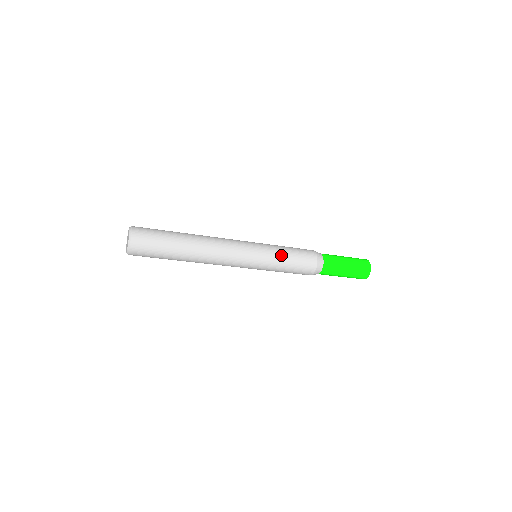
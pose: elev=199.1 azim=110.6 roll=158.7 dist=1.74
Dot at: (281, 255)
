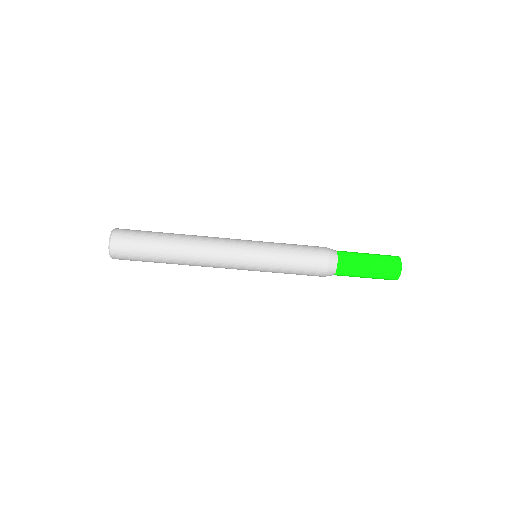
Dot at: (282, 244)
